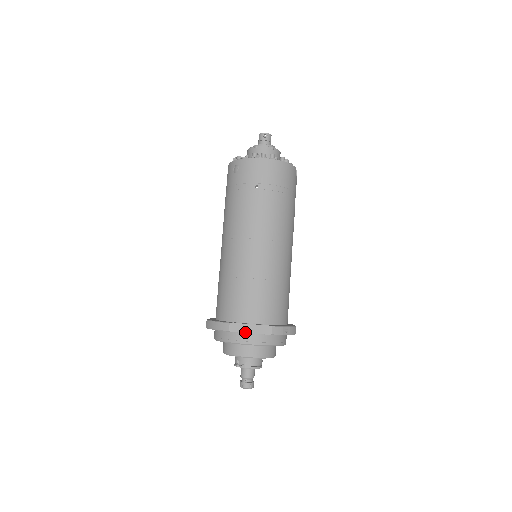
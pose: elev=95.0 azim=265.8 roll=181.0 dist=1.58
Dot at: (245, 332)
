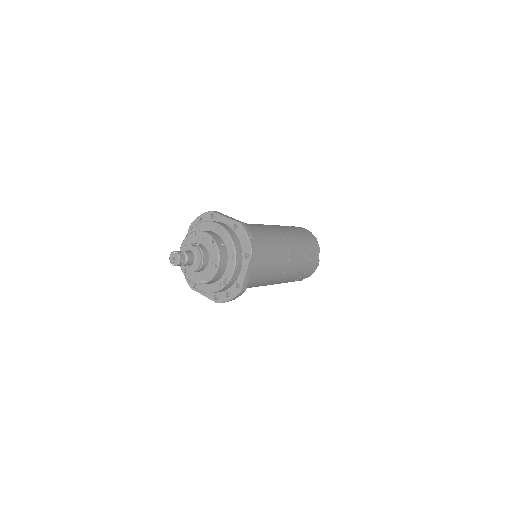
Dot at: (222, 215)
